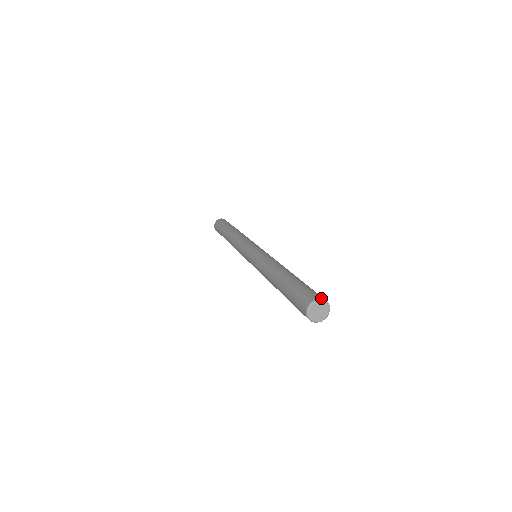
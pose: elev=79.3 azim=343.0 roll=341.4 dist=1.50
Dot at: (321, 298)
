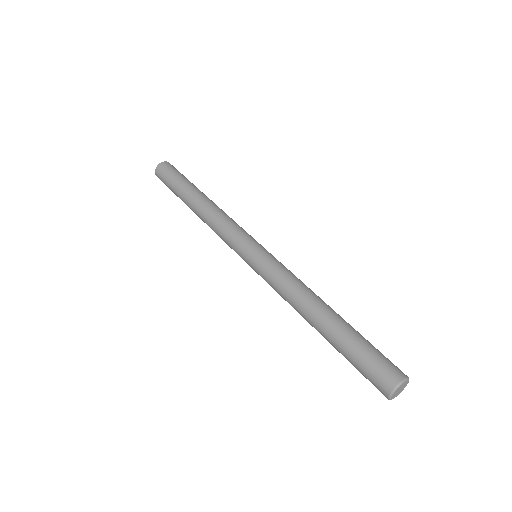
Dot at: (402, 381)
